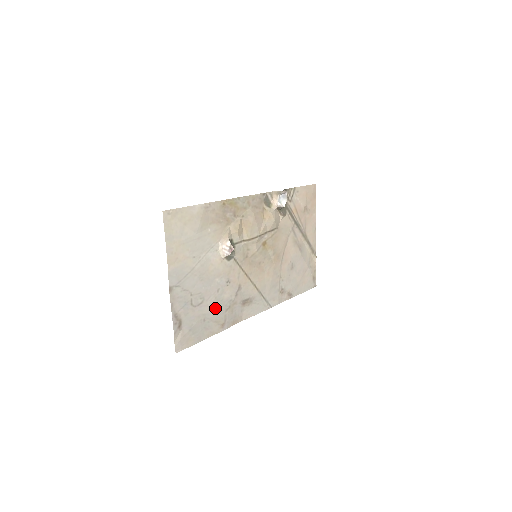
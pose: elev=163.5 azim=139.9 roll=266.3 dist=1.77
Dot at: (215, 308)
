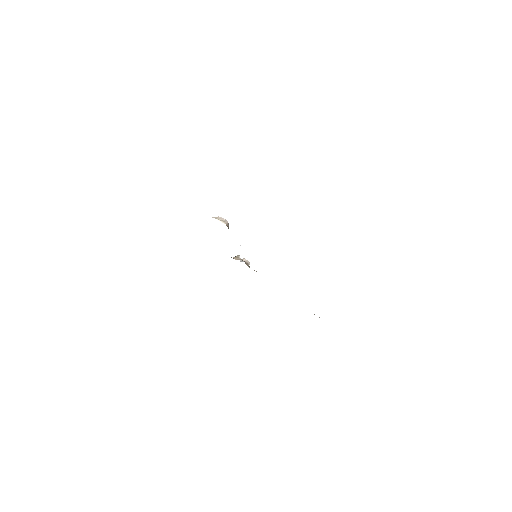
Dot at: occluded
